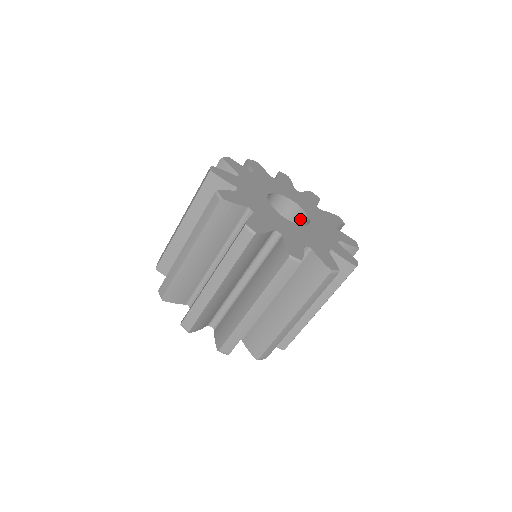
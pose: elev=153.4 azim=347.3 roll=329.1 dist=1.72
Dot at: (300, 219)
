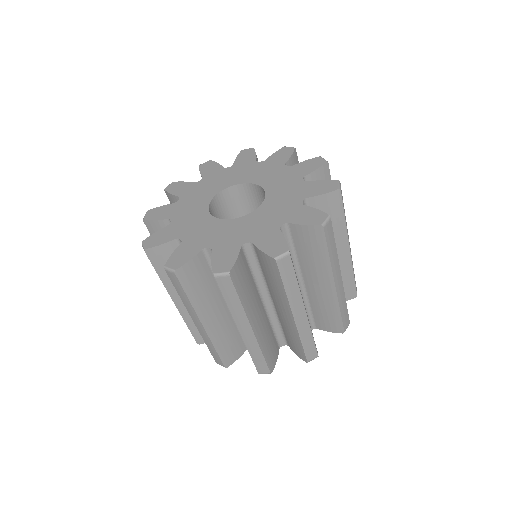
Dot at: occluded
